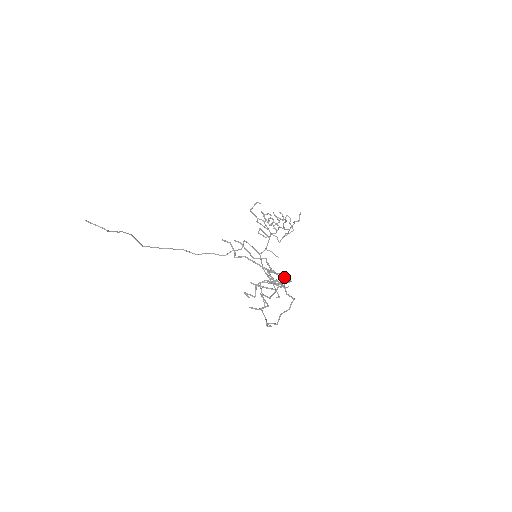
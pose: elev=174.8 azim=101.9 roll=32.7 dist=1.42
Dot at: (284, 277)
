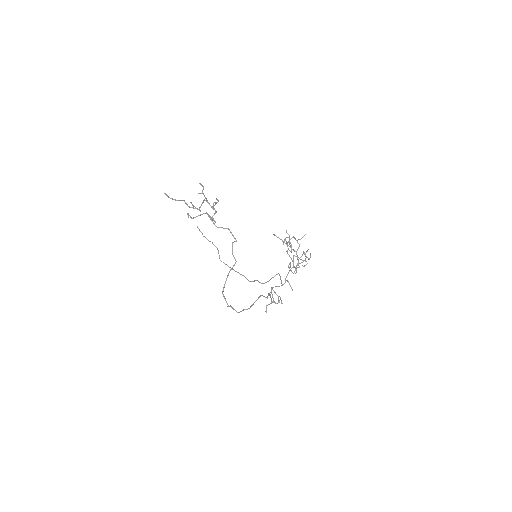
Dot at: (216, 212)
